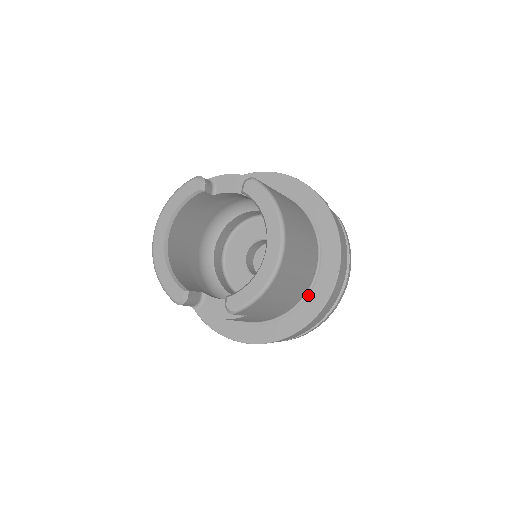
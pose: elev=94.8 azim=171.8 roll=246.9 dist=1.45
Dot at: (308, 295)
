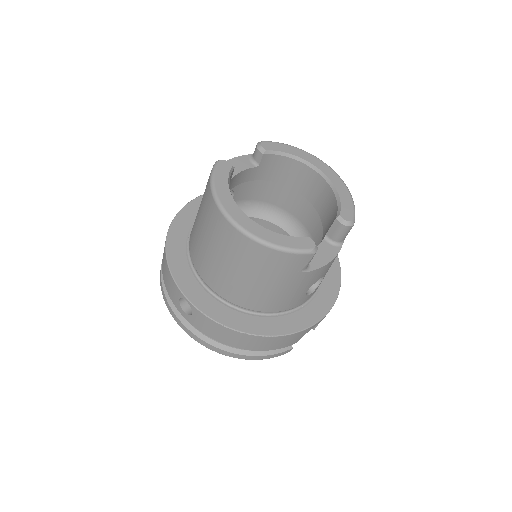
Dot at: occluded
